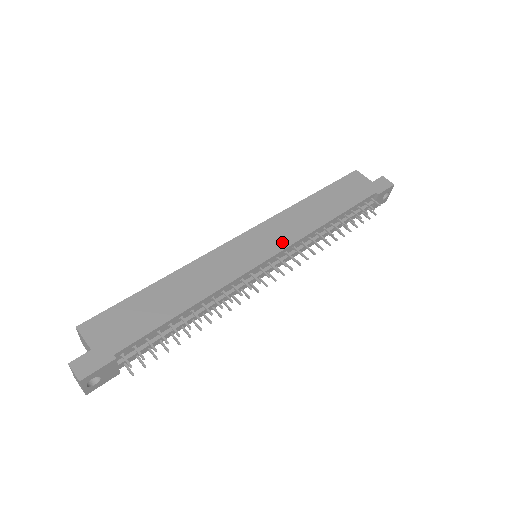
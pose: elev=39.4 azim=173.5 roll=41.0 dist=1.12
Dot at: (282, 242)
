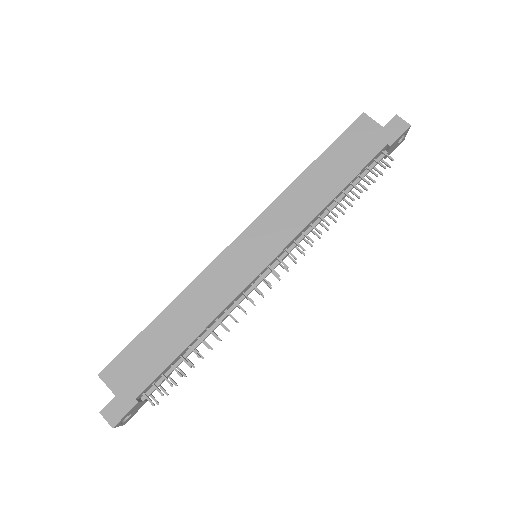
Dot at: (280, 240)
